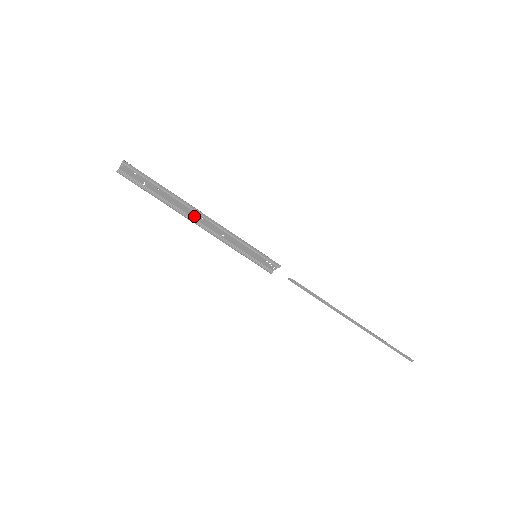
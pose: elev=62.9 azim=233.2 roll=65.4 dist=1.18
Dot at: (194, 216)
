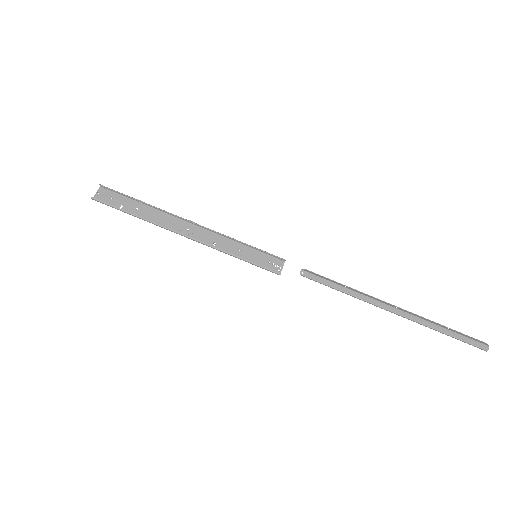
Dot at: (179, 230)
